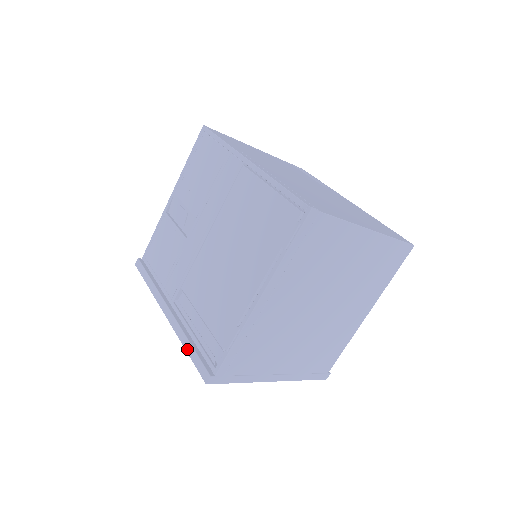
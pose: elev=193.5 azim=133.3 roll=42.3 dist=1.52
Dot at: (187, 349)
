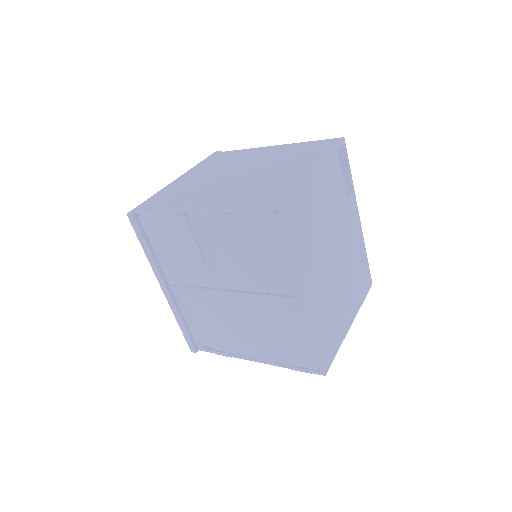
Dot at: (180, 326)
